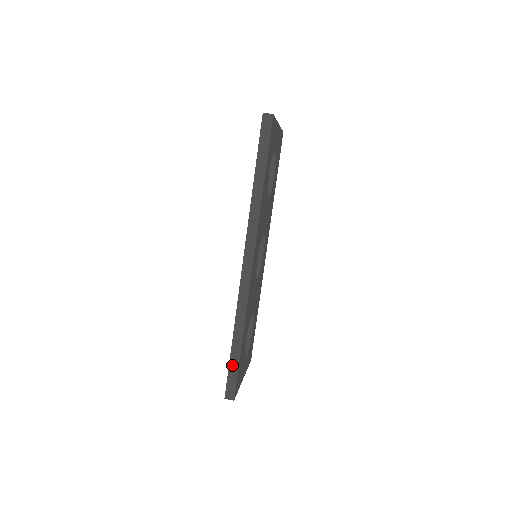
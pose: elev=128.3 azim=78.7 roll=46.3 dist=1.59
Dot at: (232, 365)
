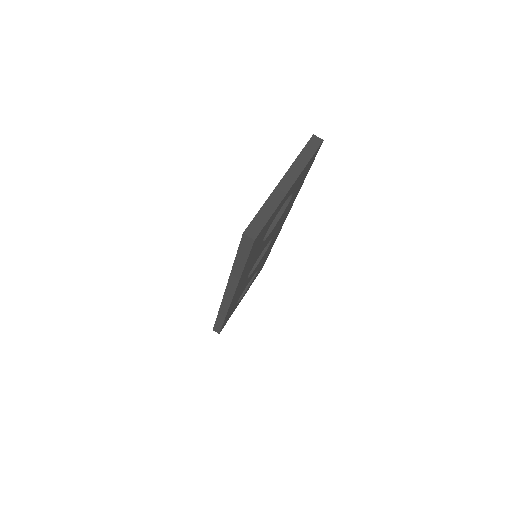
Dot at: (217, 324)
